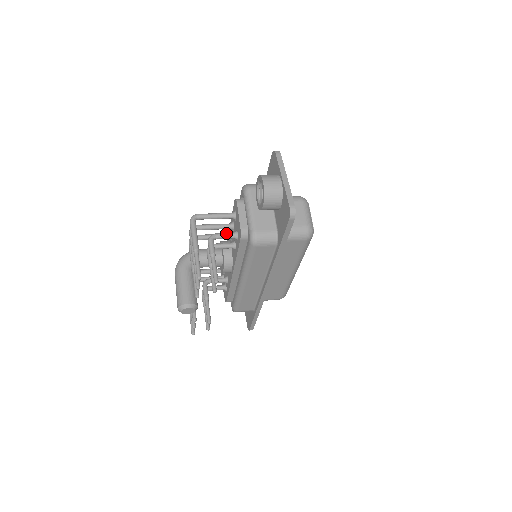
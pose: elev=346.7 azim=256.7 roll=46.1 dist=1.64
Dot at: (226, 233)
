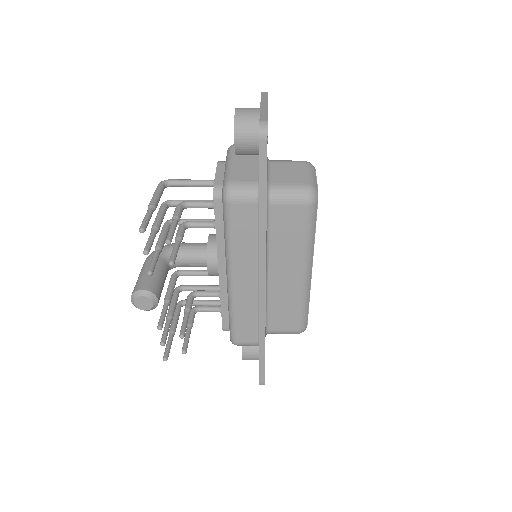
Dot at: occluded
